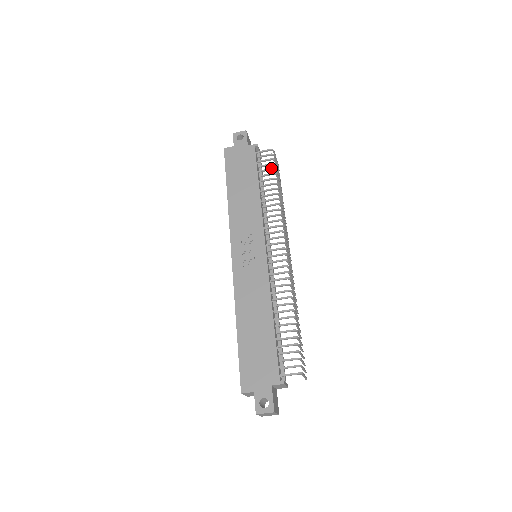
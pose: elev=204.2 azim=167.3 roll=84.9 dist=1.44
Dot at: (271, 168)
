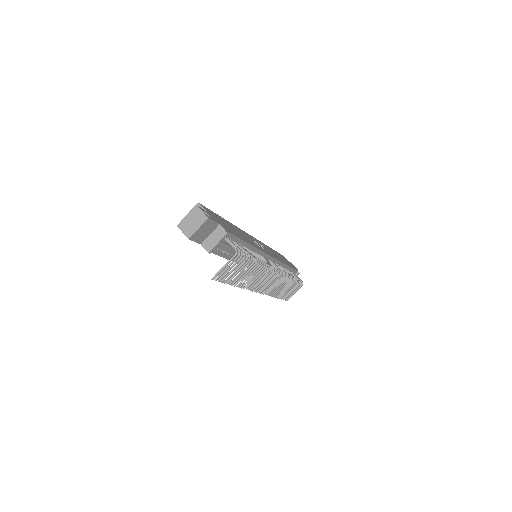
Dot at: occluded
